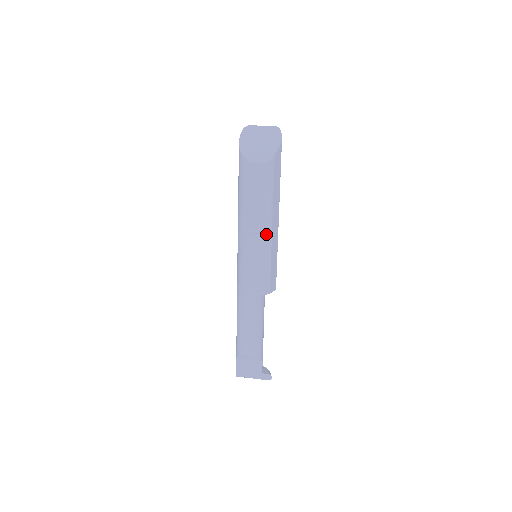
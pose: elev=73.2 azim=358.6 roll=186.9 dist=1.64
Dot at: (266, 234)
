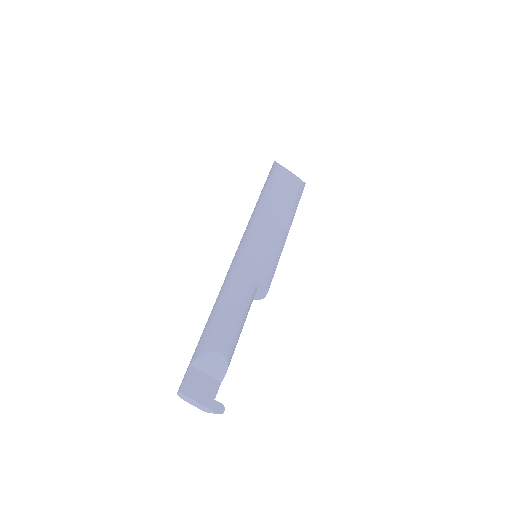
Dot at: (285, 232)
